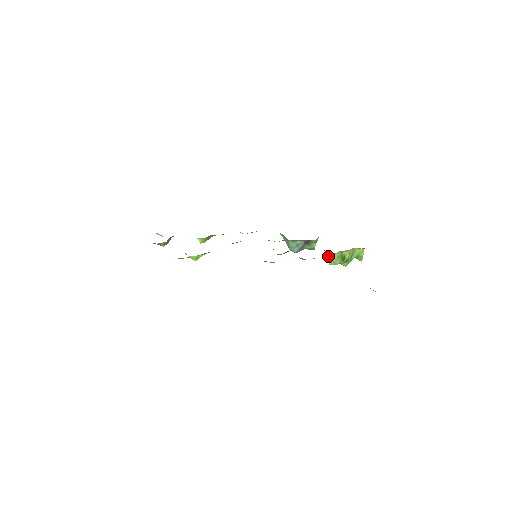
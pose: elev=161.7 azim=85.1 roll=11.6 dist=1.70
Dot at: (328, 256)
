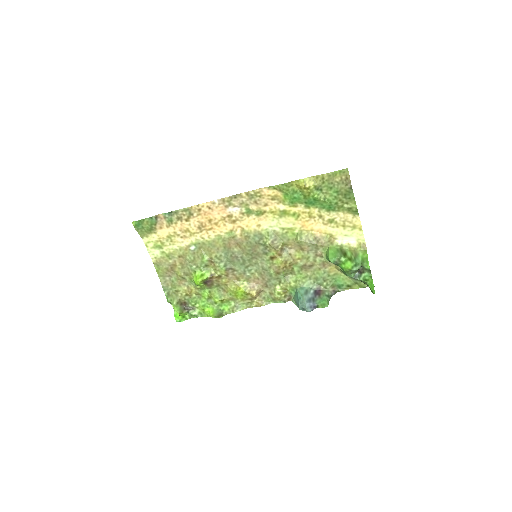
Dot at: (327, 252)
